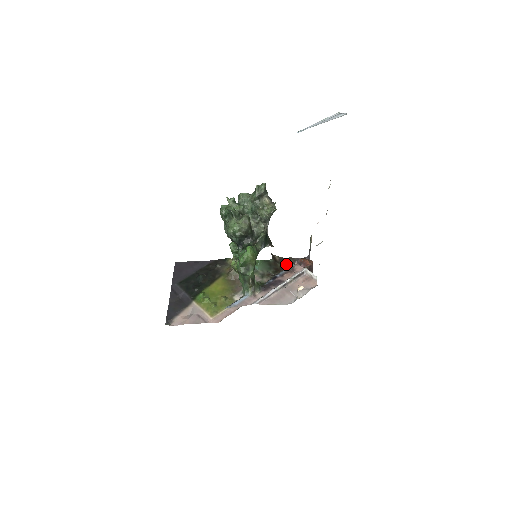
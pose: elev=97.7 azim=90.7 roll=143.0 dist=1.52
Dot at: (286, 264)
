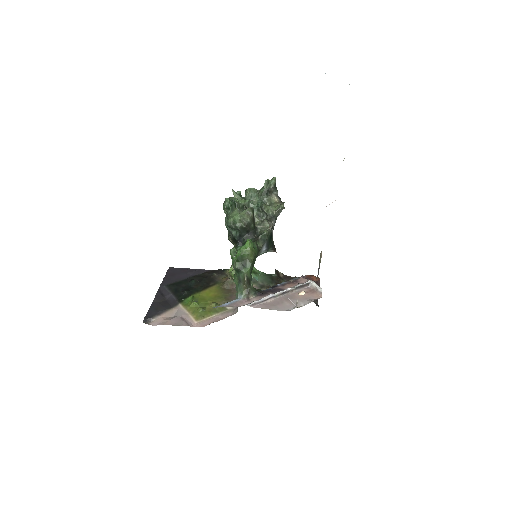
Dot at: occluded
